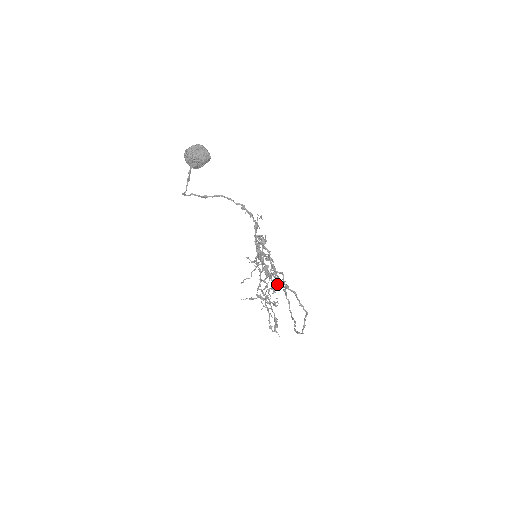
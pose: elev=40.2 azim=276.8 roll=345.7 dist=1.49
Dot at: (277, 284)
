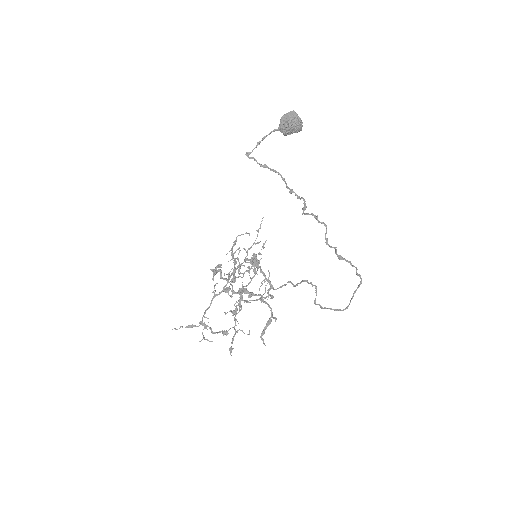
Dot at: occluded
